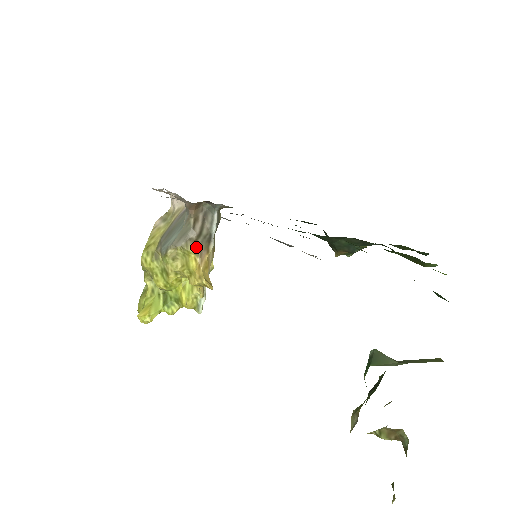
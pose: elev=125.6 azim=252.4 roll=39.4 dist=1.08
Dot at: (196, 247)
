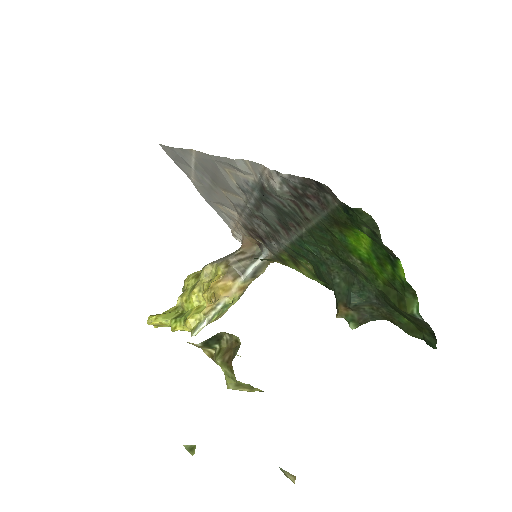
Dot at: (227, 268)
